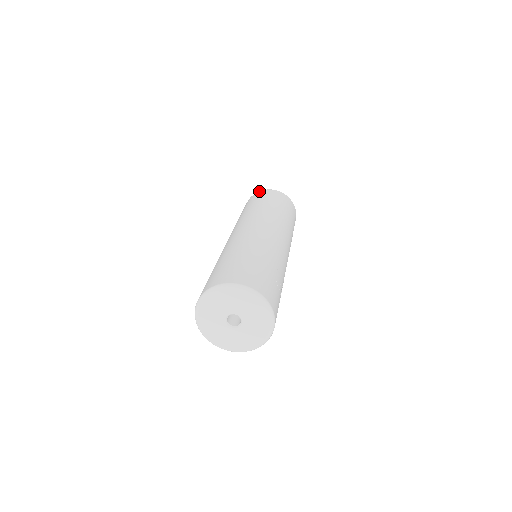
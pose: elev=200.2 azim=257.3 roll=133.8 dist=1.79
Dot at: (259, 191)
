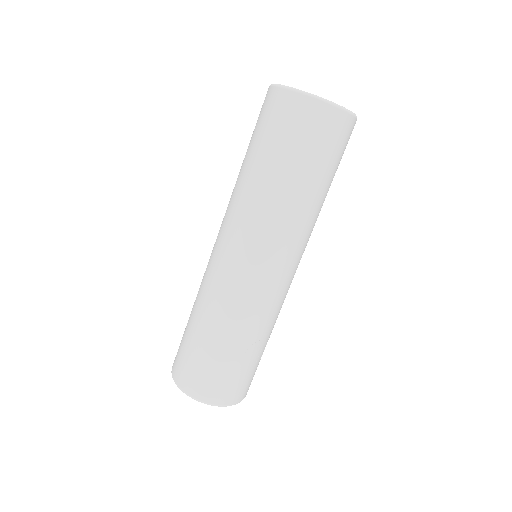
Dot at: (277, 88)
